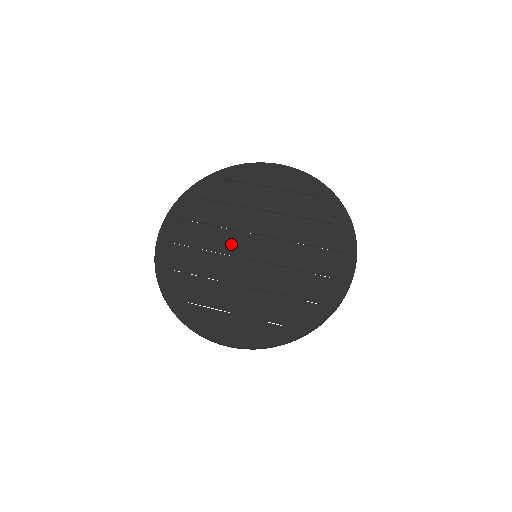
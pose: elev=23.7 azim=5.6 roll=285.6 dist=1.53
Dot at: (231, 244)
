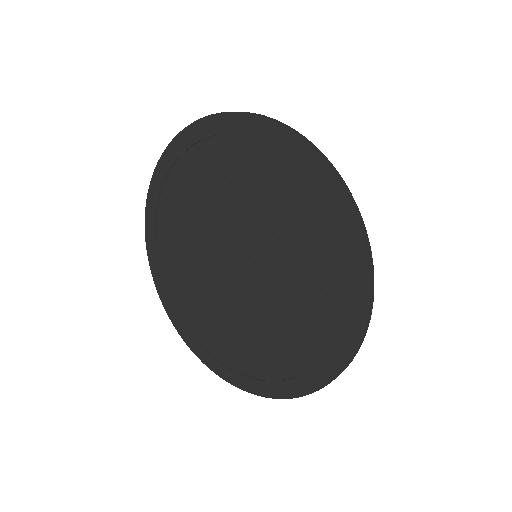
Dot at: (214, 242)
